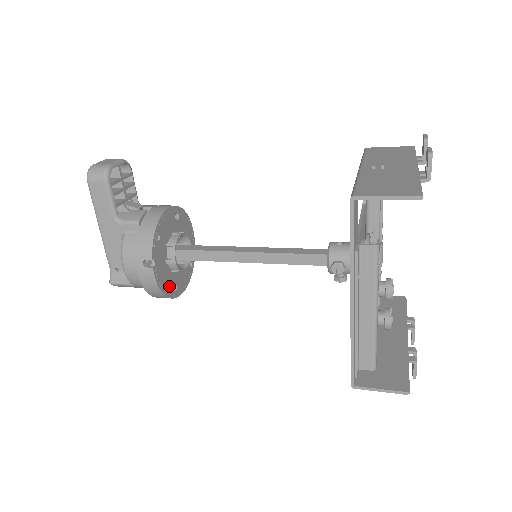
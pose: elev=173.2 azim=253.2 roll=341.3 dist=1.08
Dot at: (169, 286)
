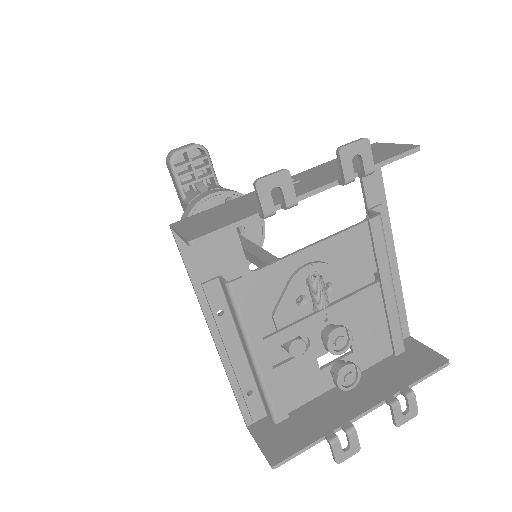
Dot at: occluded
